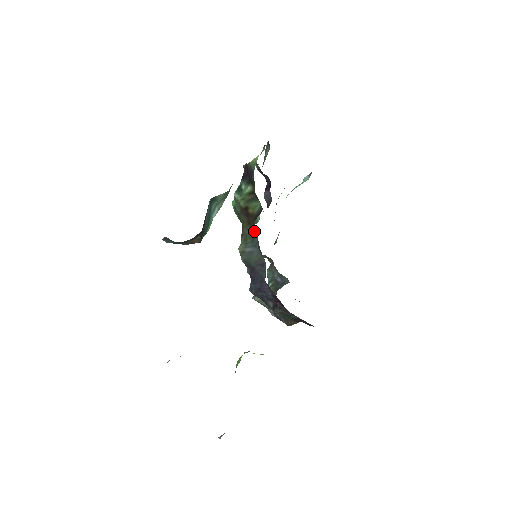
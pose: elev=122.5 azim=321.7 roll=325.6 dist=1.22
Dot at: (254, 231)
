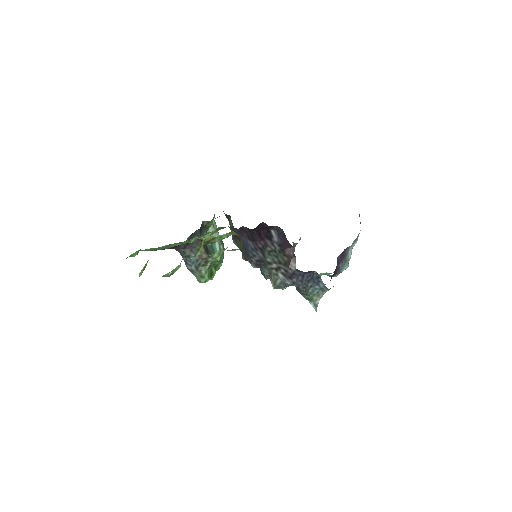
Dot at: occluded
